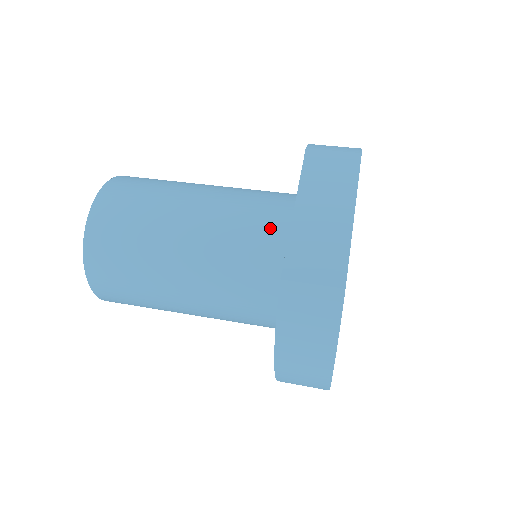
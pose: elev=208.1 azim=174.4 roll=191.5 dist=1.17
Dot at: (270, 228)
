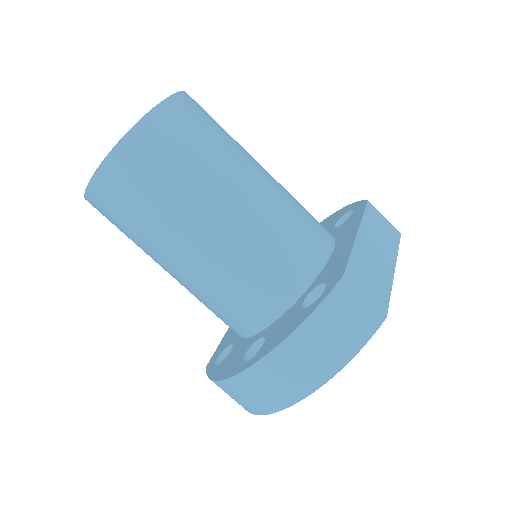
Dot at: (316, 236)
